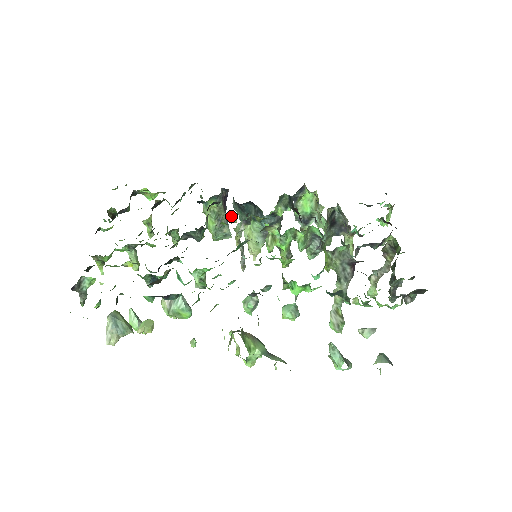
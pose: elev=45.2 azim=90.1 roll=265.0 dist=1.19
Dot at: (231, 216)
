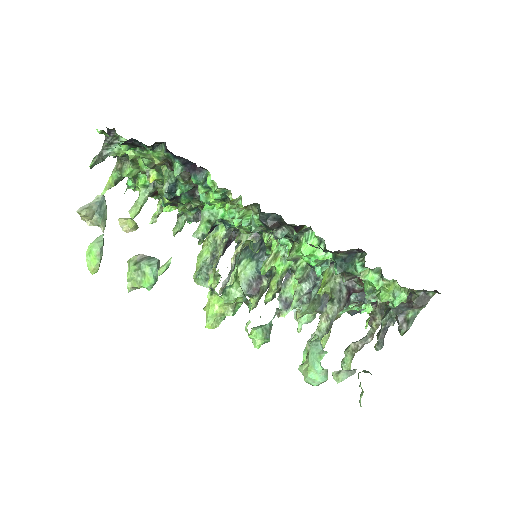
Dot at: occluded
